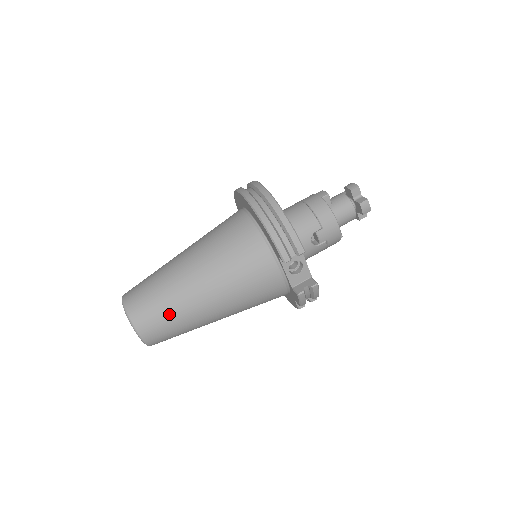
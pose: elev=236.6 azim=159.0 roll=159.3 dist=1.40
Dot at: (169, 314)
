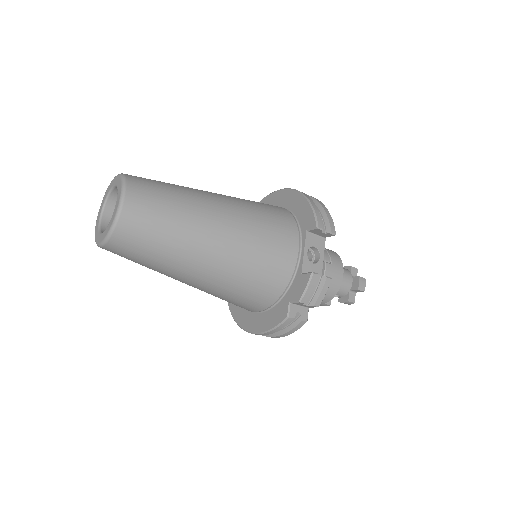
Dot at: (172, 204)
